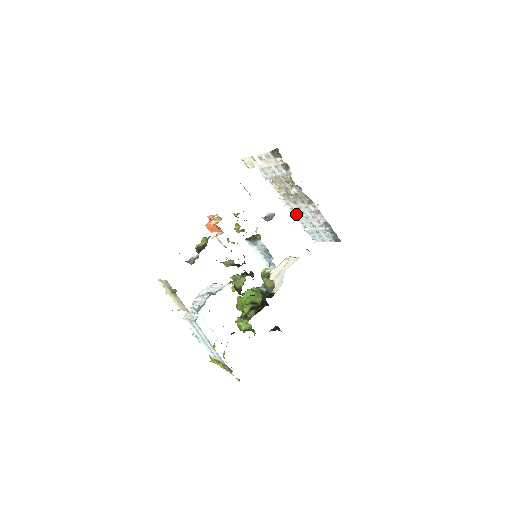
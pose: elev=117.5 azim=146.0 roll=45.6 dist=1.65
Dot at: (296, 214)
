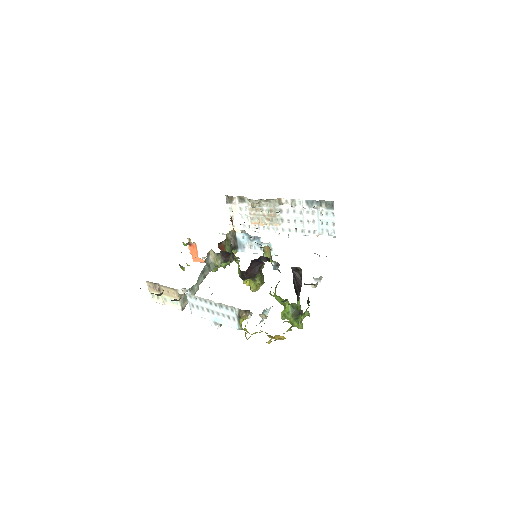
Dot at: (297, 230)
